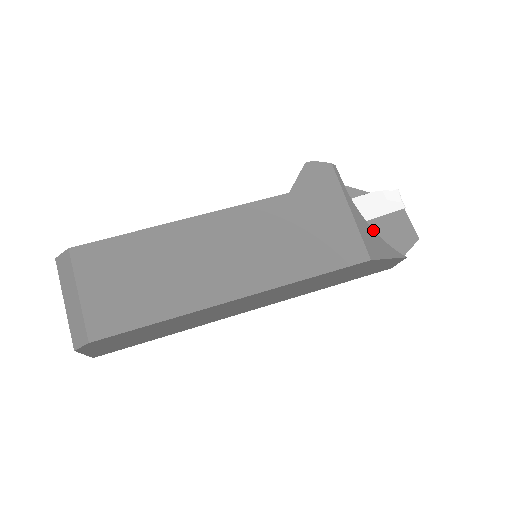
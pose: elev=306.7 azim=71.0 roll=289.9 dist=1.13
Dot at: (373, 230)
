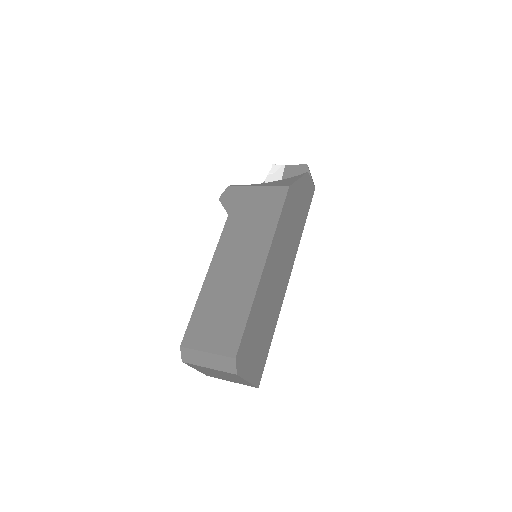
Dot at: (278, 181)
